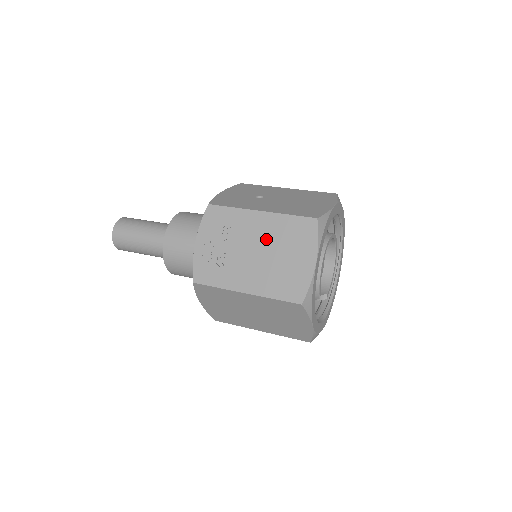
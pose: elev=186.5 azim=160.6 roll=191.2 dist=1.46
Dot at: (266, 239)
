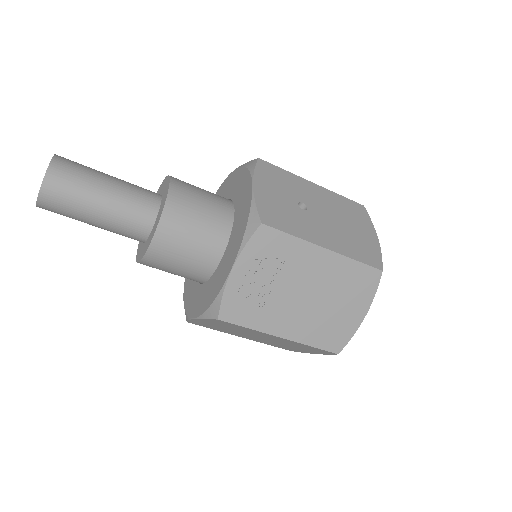
Dot at: (323, 283)
